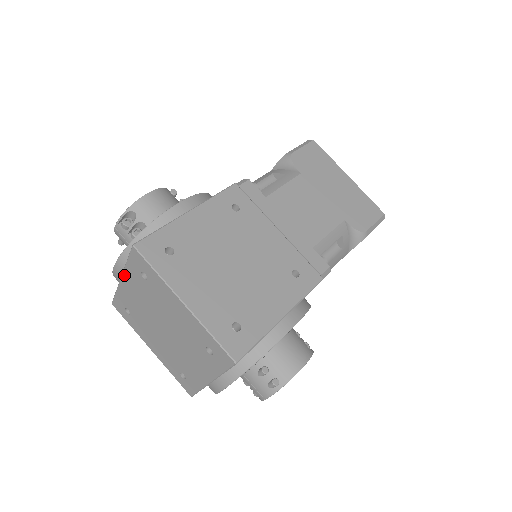
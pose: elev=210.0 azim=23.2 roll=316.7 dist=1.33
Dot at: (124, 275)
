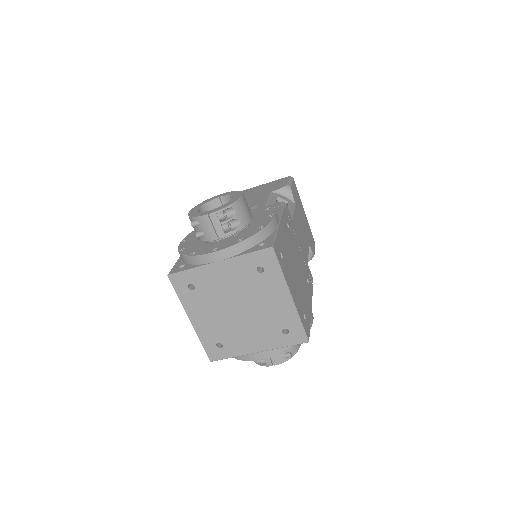
Dot at: (228, 262)
